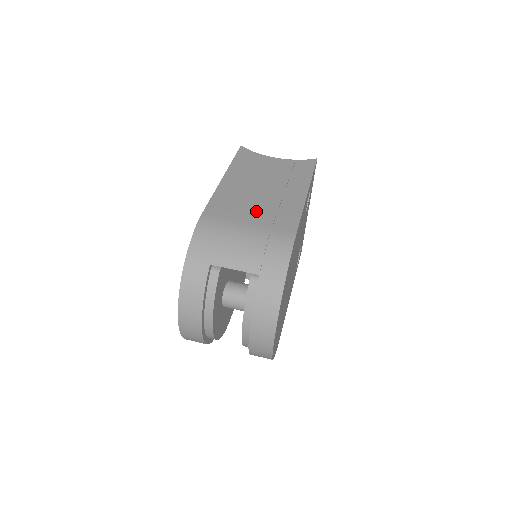
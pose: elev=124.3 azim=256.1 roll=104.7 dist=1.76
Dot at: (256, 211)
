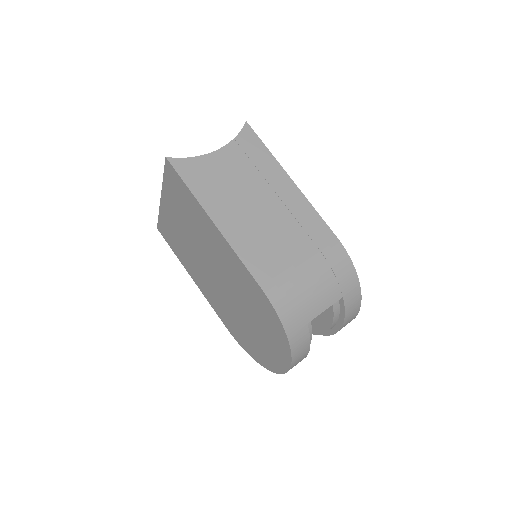
Dot at: (289, 242)
